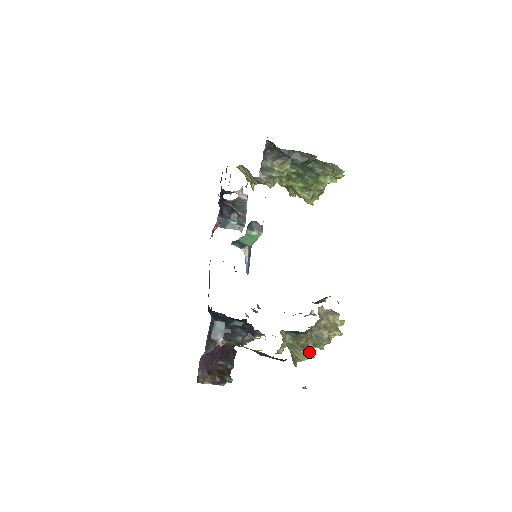
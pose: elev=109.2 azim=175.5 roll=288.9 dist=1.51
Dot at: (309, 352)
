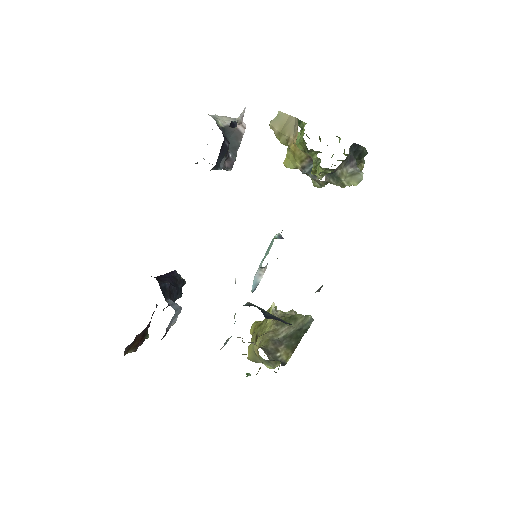
Dot at: (279, 365)
